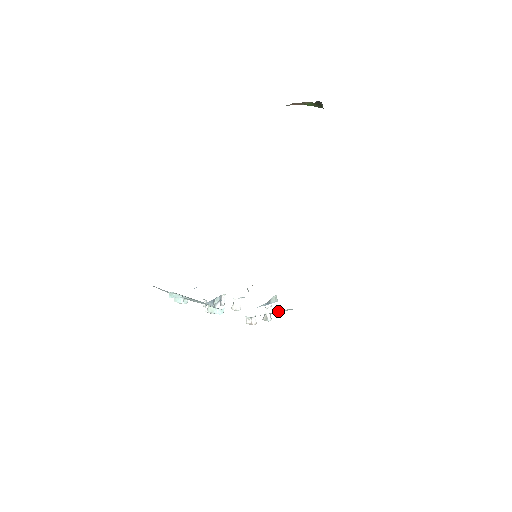
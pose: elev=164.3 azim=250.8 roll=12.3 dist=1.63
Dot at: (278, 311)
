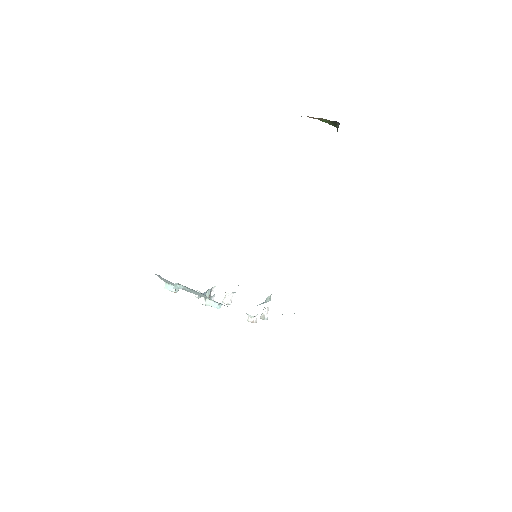
Dot at: occluded
